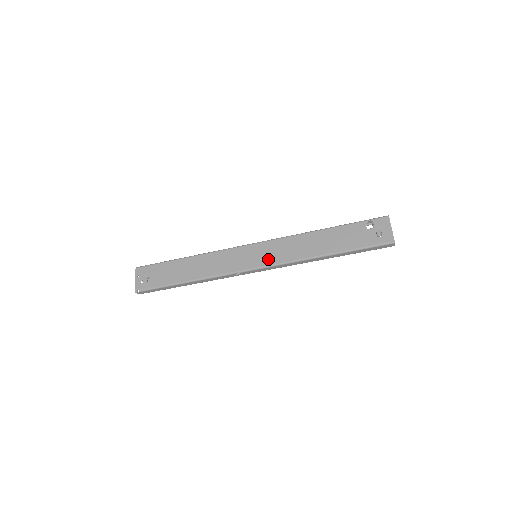
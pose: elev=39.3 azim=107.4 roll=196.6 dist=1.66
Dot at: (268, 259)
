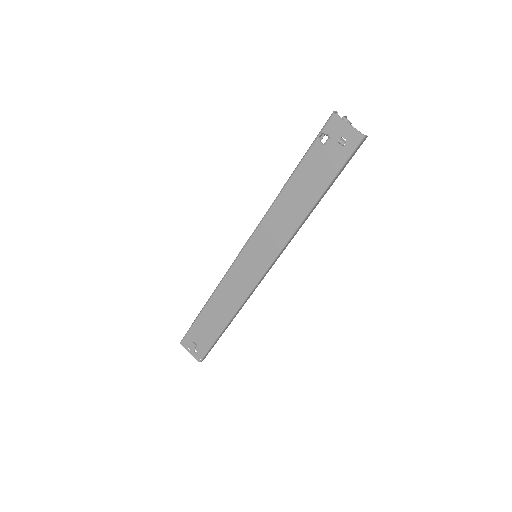
Dot at: (268, 253)
